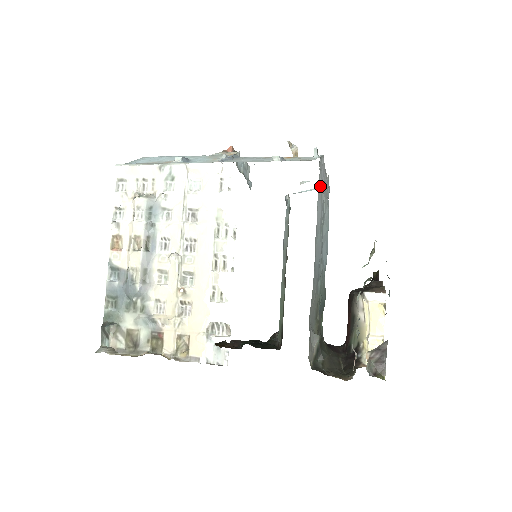
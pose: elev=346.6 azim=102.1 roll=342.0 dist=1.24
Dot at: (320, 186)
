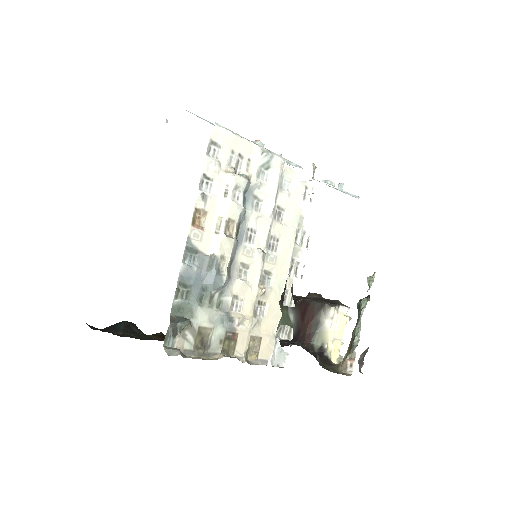
Dot at: occluded
